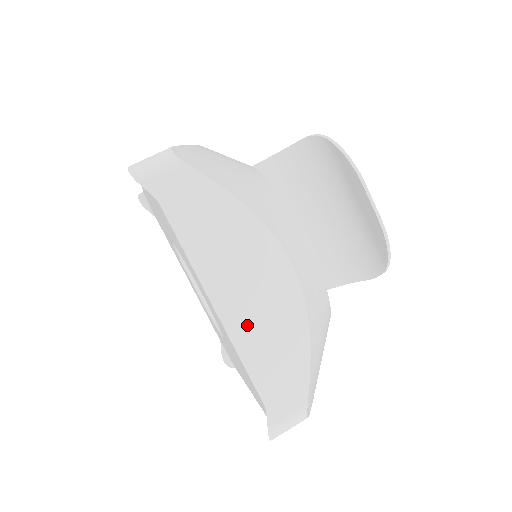
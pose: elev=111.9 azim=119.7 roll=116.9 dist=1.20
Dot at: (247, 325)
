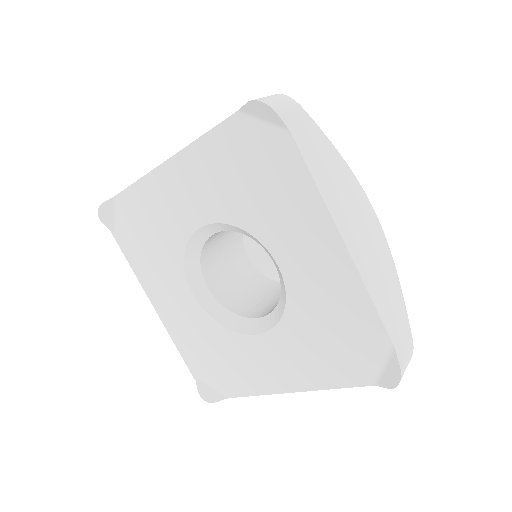
Dot at: (366, 263)
